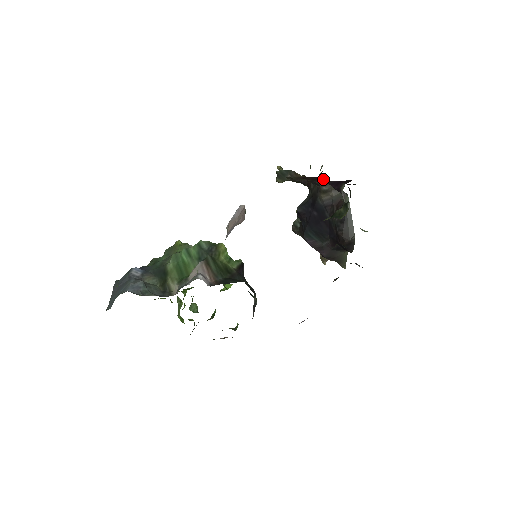
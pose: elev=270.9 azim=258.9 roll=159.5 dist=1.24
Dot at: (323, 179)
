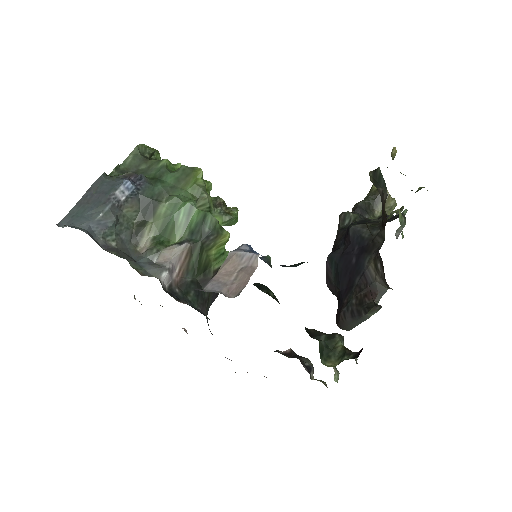
Dot at: (383, 266)
